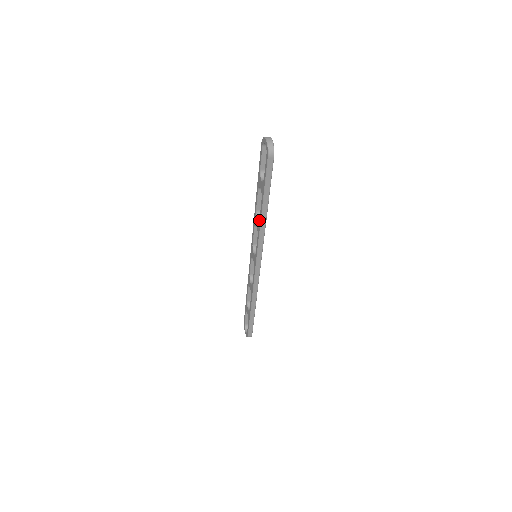
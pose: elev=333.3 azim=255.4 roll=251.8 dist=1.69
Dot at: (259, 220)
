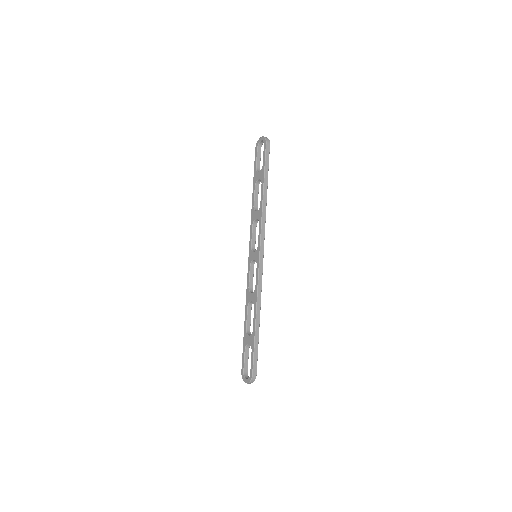
Dot at: (260, 206)
